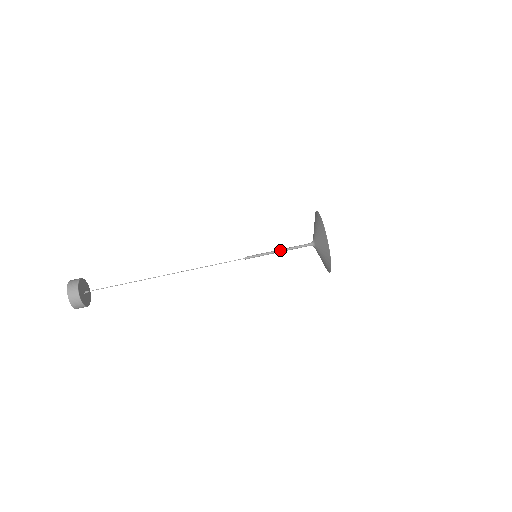
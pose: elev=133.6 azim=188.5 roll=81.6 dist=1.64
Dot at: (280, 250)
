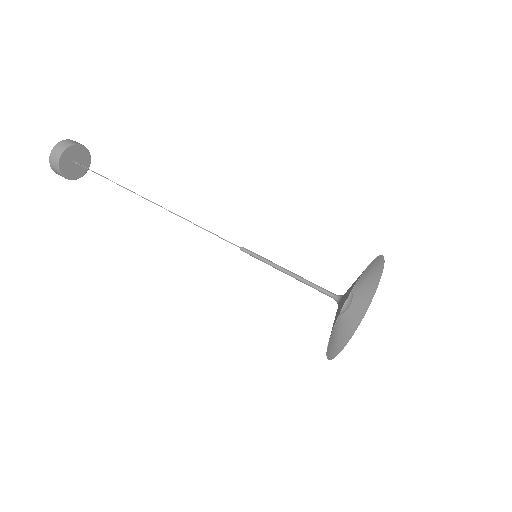
Dot at: (289, 273)
